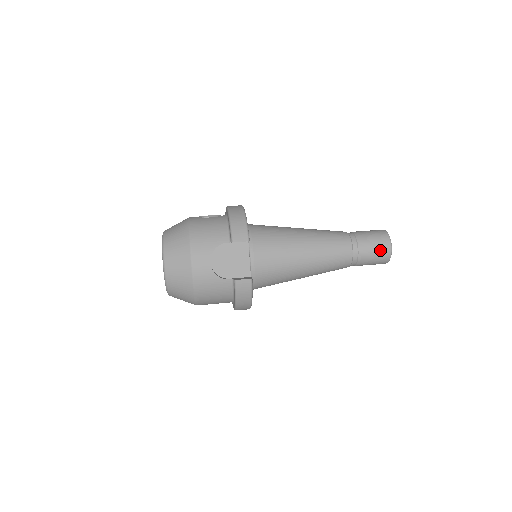
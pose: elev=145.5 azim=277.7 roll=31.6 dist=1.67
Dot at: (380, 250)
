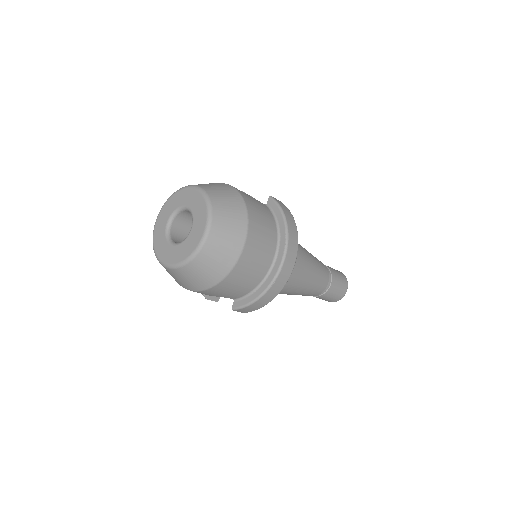
Dot at: occluded
